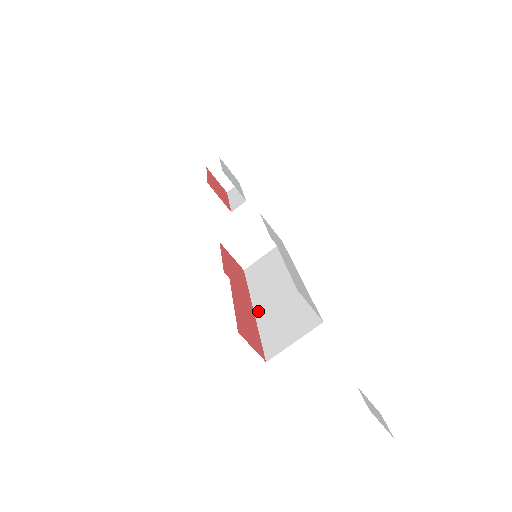
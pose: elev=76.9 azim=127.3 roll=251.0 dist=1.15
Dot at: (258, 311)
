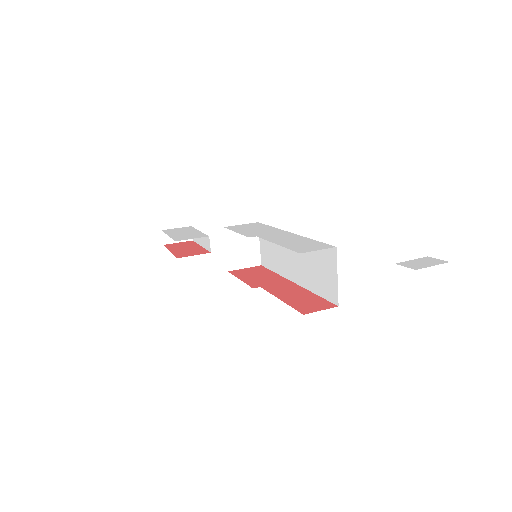
Dot at: (298, 281)
